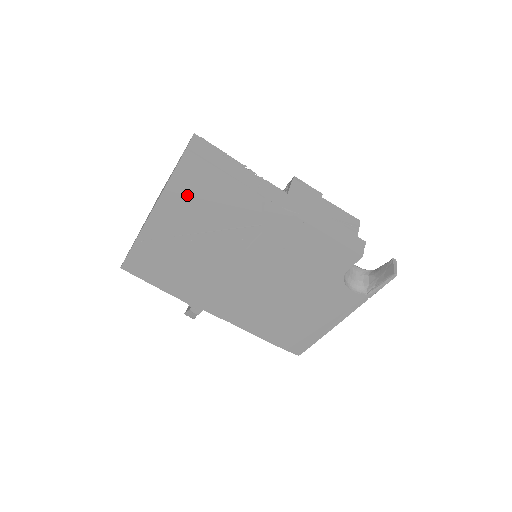
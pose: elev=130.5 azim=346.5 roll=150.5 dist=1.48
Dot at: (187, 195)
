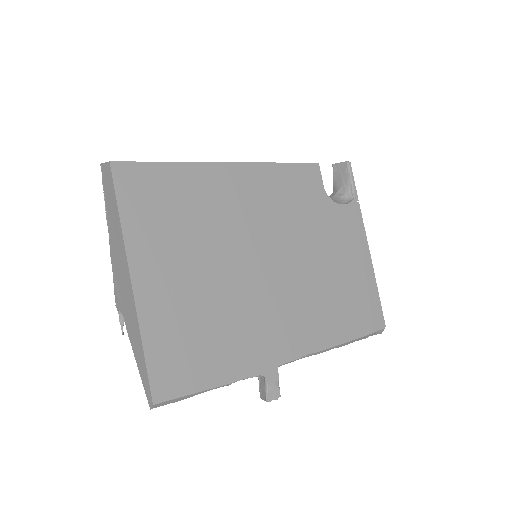
Dot at: (149, 217)
